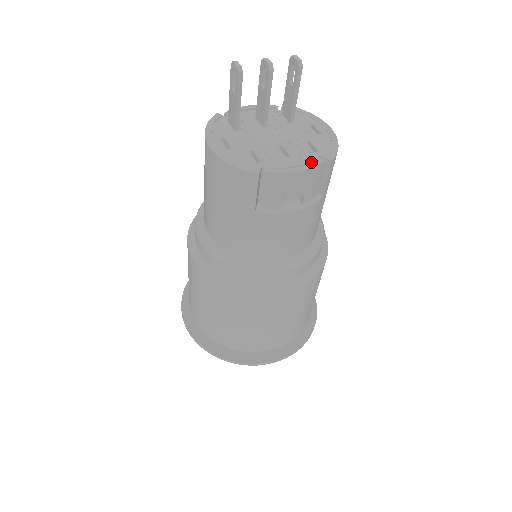
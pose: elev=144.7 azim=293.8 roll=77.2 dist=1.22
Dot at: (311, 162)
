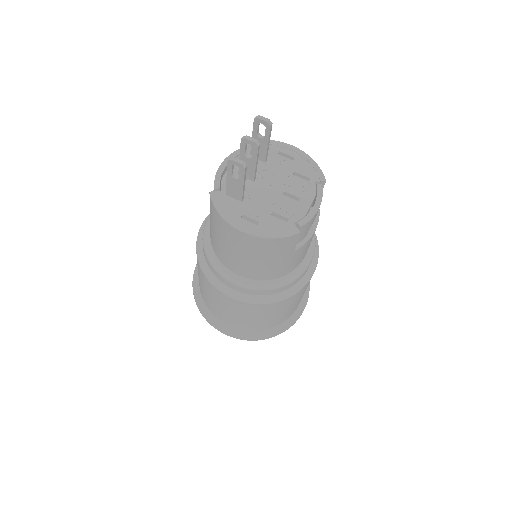
Dot at: (315, 193)
